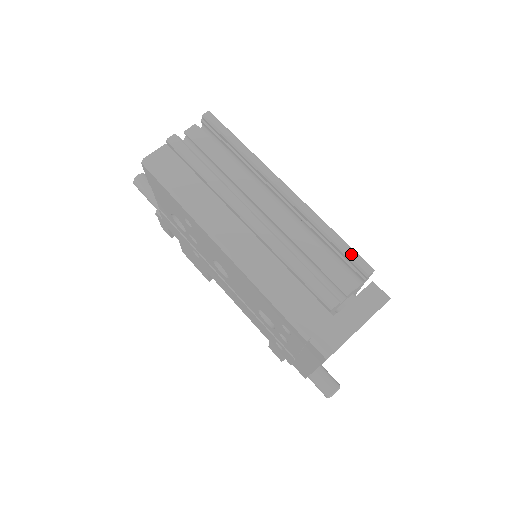
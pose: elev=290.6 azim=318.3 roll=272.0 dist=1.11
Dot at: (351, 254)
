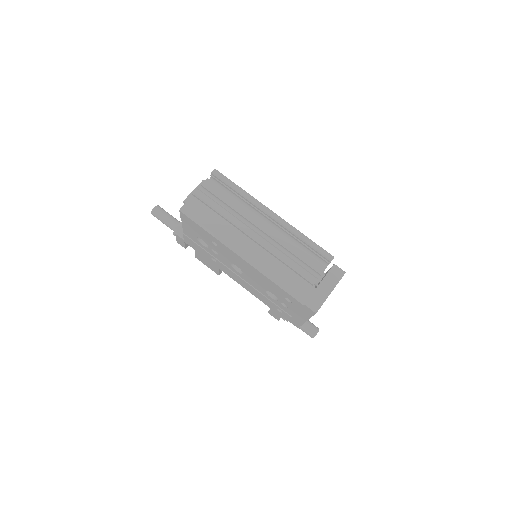
Dot at: (319, 250)
